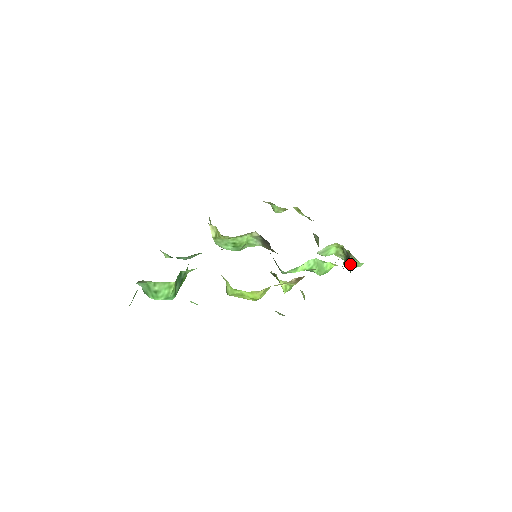
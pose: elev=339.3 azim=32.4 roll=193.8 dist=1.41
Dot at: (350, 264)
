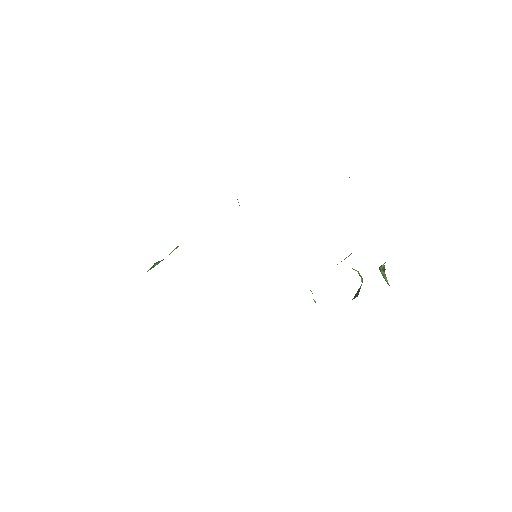
Dot at: (382, 275)
